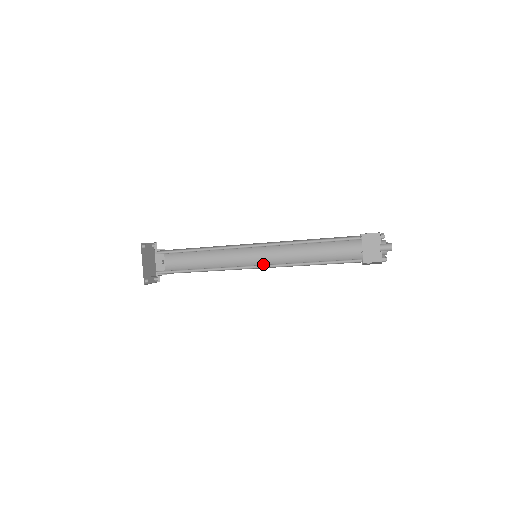
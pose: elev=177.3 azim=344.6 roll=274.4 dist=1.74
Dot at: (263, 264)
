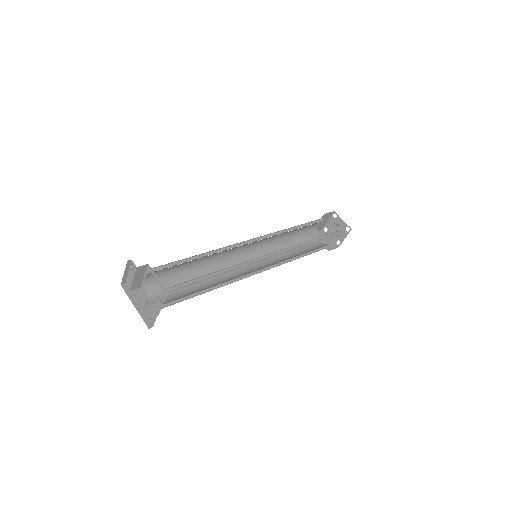
Dot at: (262, 268)
